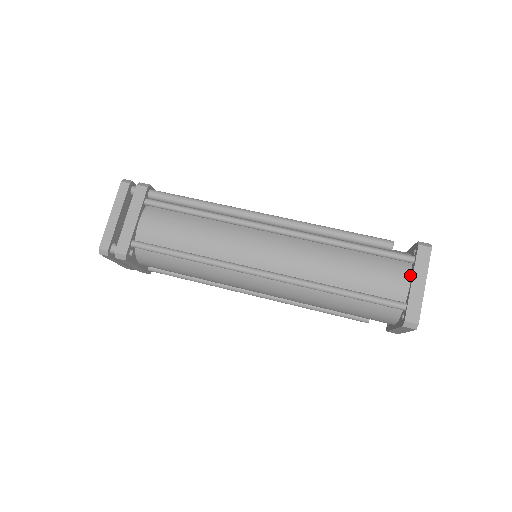
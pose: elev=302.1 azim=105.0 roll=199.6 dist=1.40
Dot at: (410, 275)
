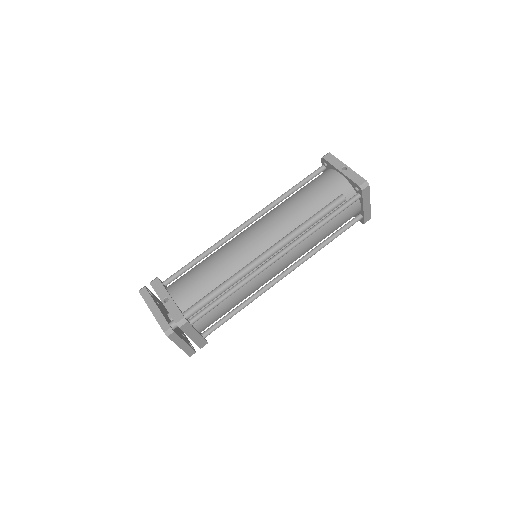
Dot at: (360, 203)
